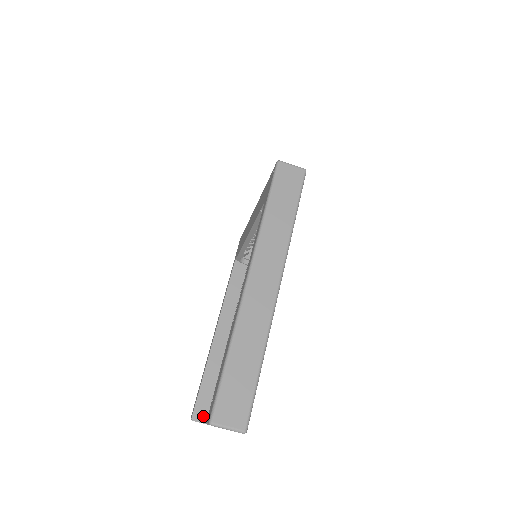
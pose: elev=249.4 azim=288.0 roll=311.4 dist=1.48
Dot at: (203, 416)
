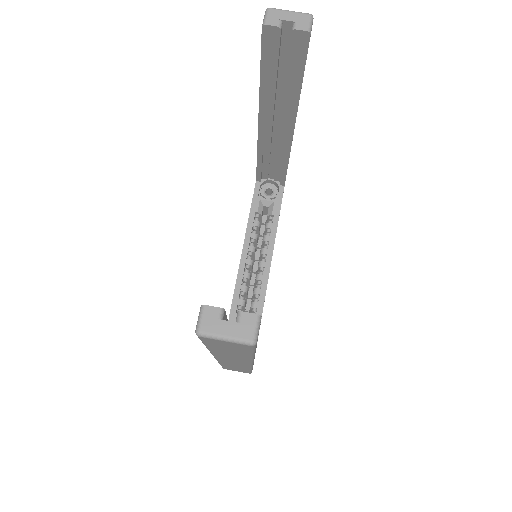
Dot at: occluded
